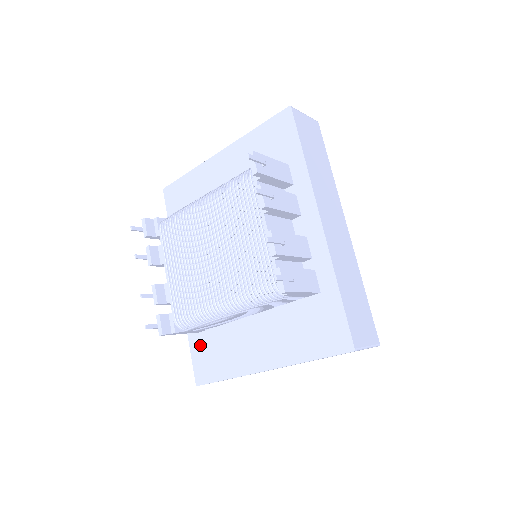
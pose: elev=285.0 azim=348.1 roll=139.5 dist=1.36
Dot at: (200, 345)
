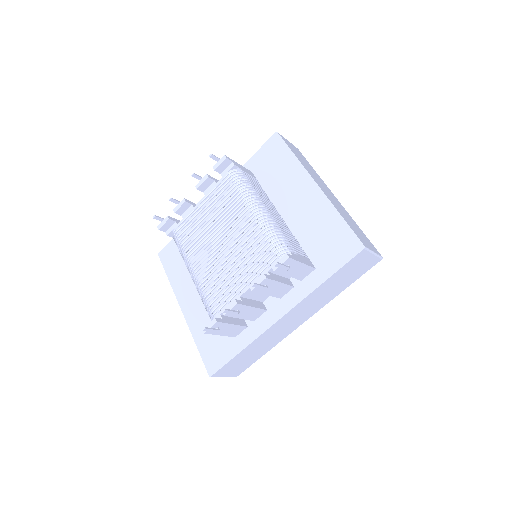
Dot at: occluded
